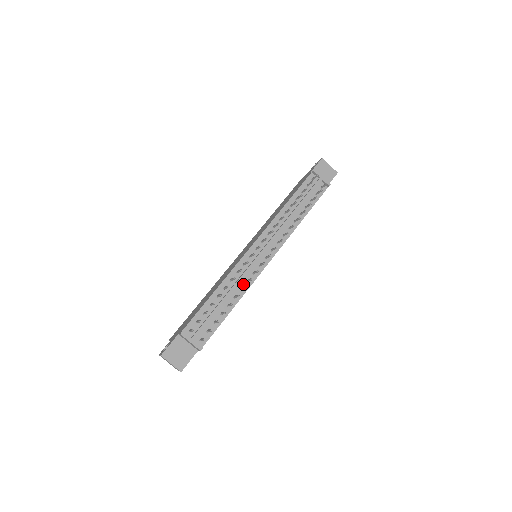
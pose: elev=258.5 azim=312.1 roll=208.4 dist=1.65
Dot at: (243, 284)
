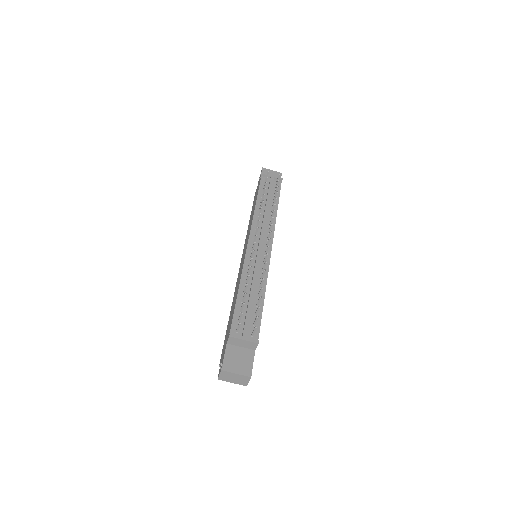
Dot at: (260, 274)
